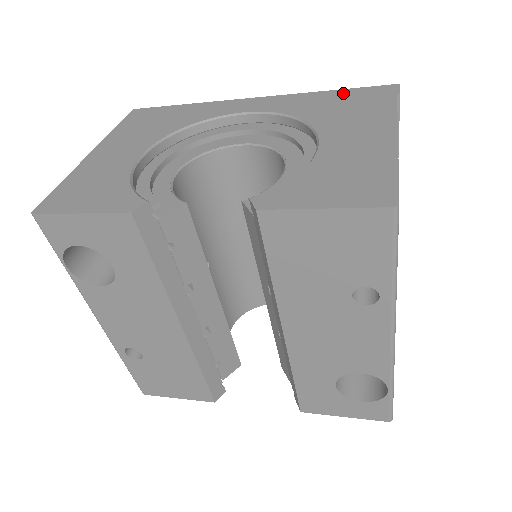
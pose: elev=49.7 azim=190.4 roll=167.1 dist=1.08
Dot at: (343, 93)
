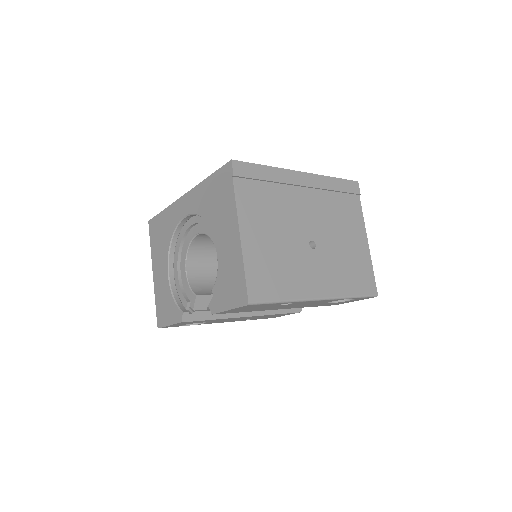
Dot at: (213, 181)
